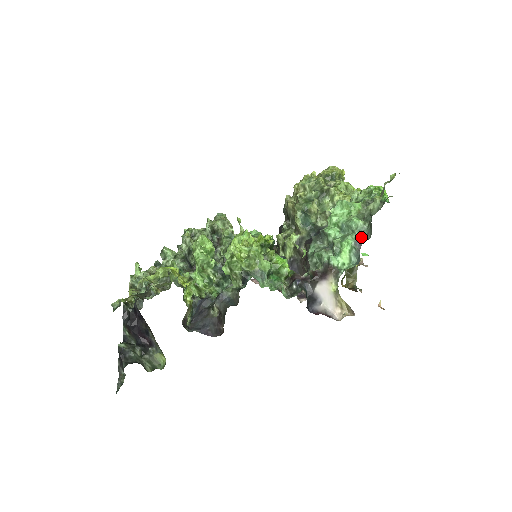
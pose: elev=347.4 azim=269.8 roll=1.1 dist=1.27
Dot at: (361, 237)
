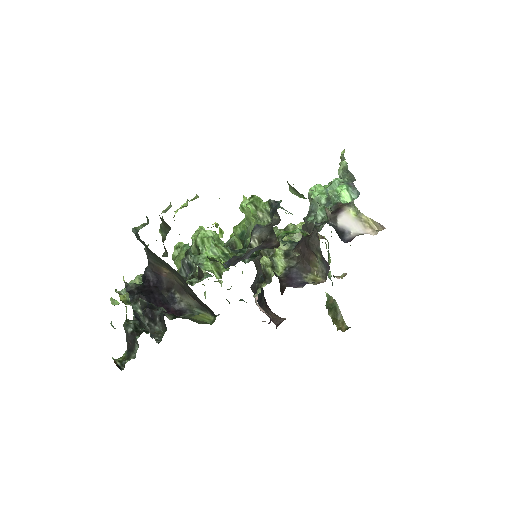
Dot at: (348, 182)
